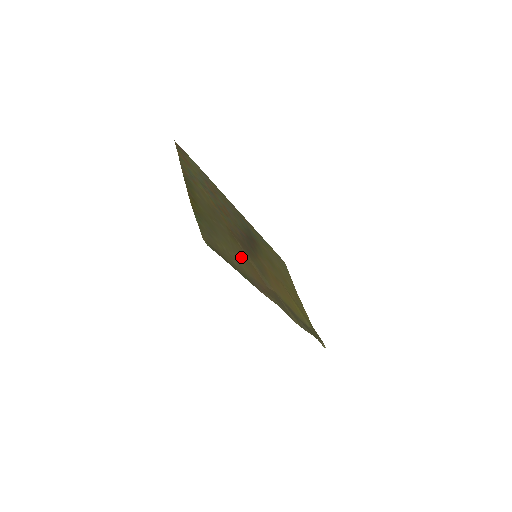
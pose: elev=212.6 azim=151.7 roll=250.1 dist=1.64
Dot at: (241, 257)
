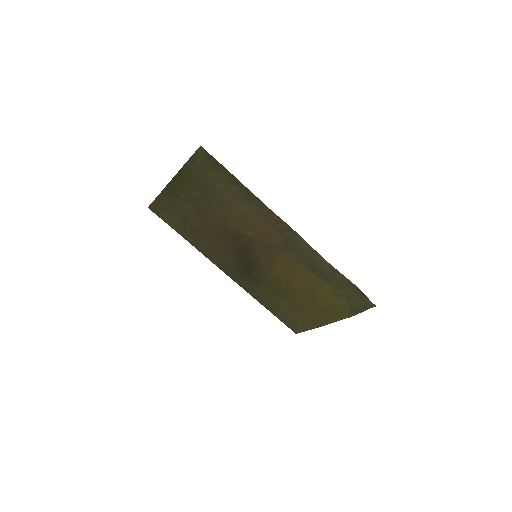
Dot at: (239, 215)
